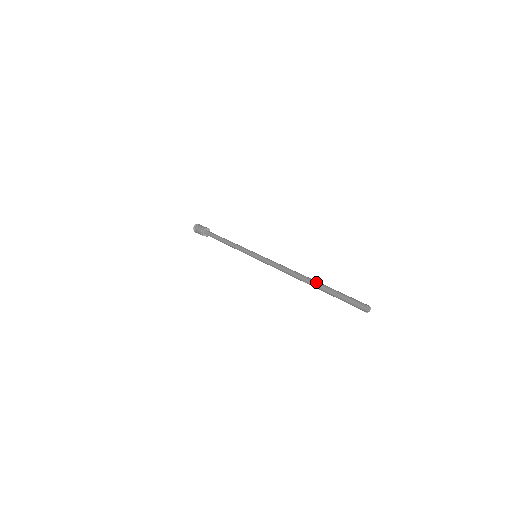
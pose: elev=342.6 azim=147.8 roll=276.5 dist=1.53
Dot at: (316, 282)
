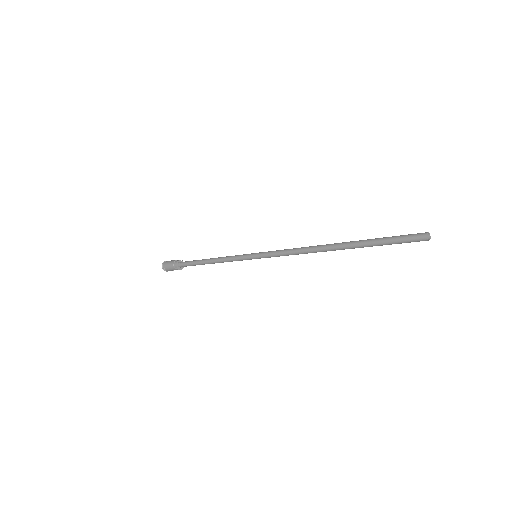
Dot at: (350, 241)
